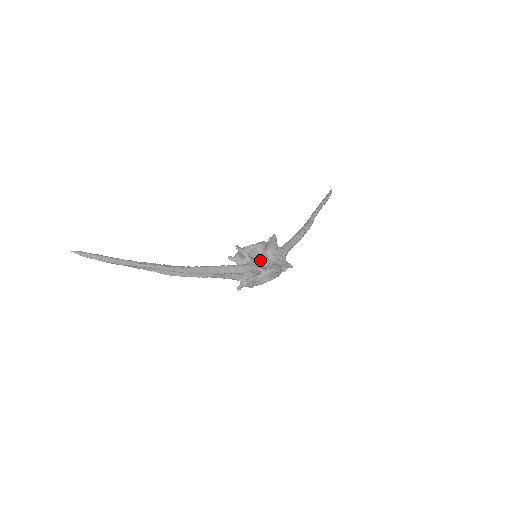
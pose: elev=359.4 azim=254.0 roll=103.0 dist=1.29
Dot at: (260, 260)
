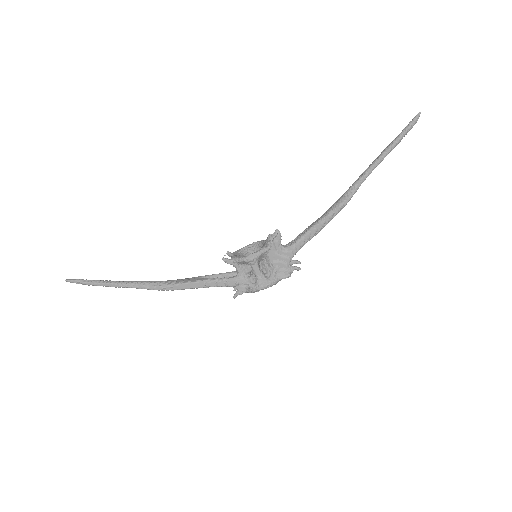
Dot at: (251, 273)
